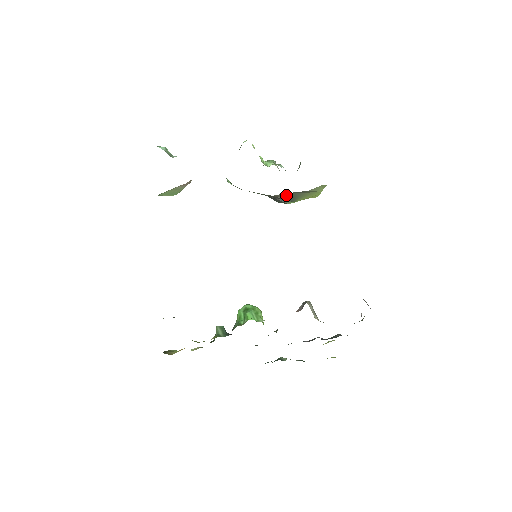
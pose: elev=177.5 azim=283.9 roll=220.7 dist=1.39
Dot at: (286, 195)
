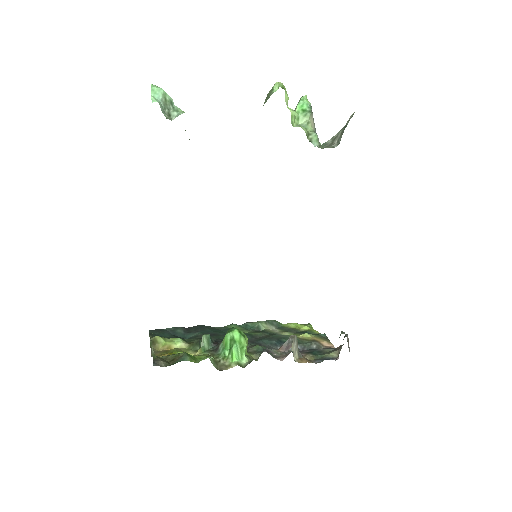
Dot at: occluded
